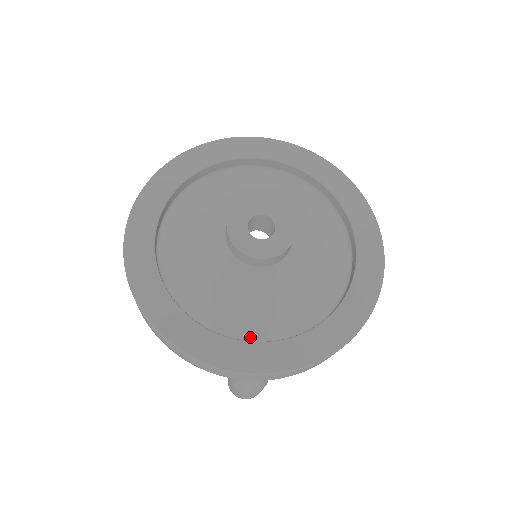
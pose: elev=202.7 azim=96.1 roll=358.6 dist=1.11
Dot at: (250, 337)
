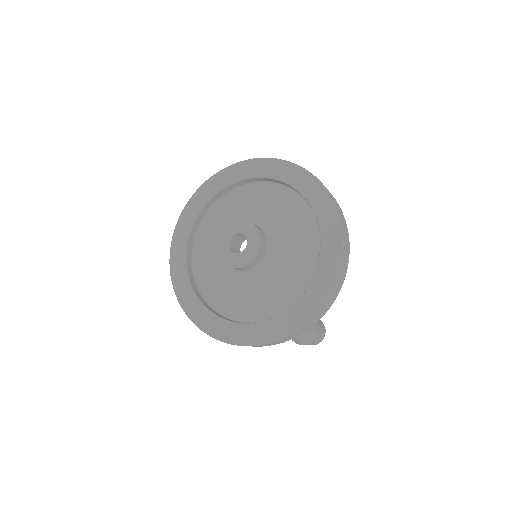
Dot at: (274, 314)
